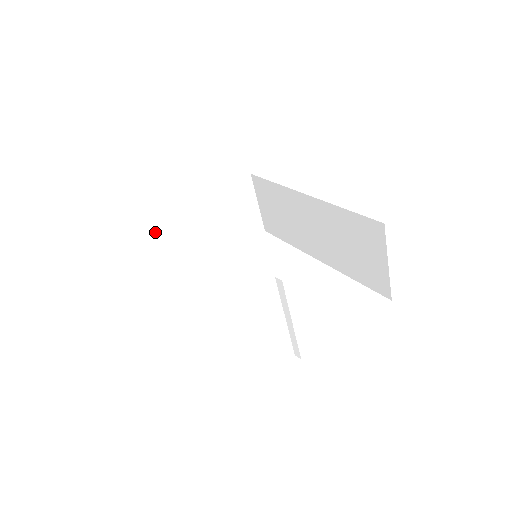
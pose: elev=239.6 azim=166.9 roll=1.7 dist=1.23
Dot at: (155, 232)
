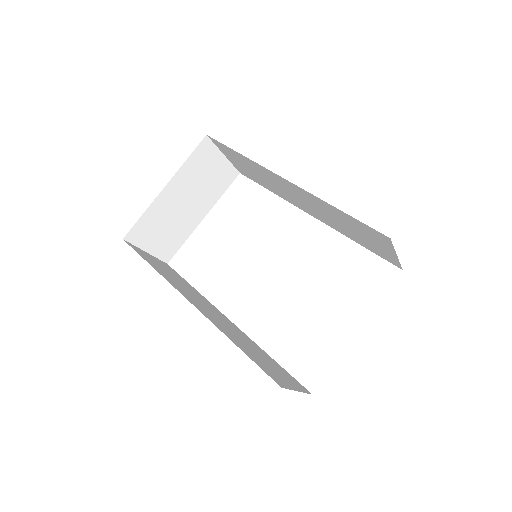
Dot at: (137, 243)
